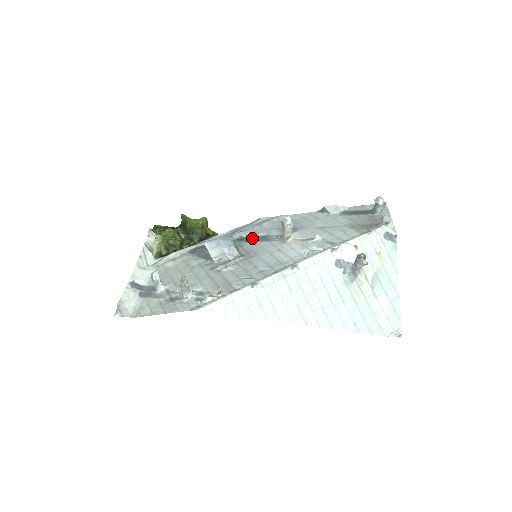
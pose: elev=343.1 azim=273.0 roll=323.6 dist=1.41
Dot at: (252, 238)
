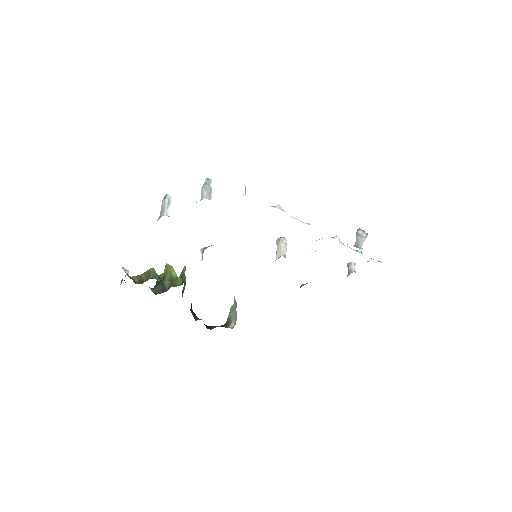
Dot at: occluded
